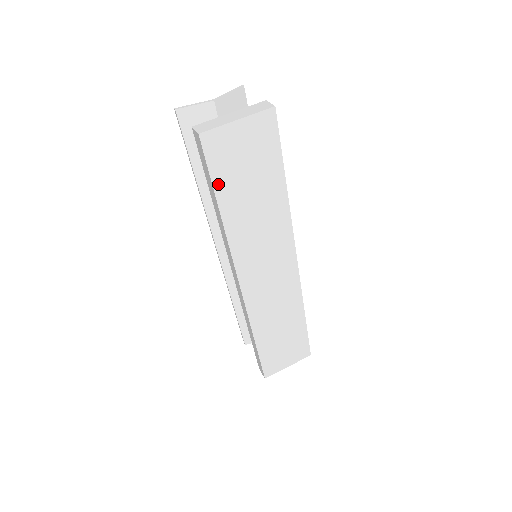
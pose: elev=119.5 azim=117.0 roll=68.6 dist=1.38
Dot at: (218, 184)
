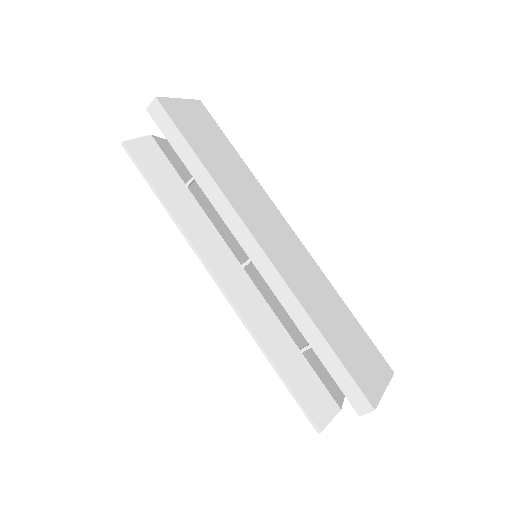
Dot at: (188, 138)
